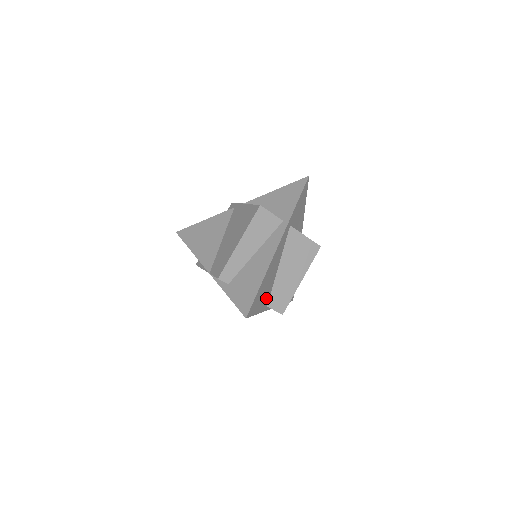
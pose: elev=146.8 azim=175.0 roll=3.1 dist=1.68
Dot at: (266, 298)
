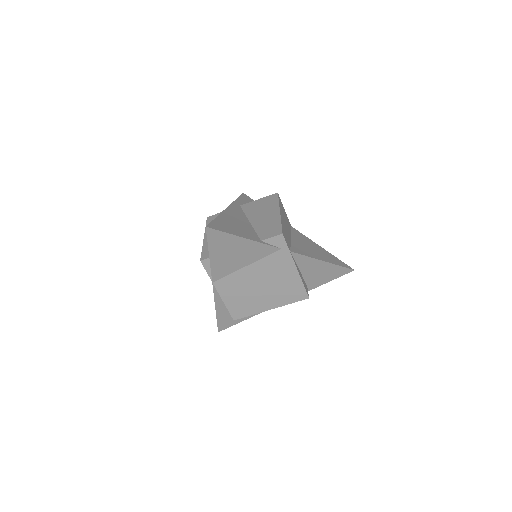
Dot at: (249, 234)
